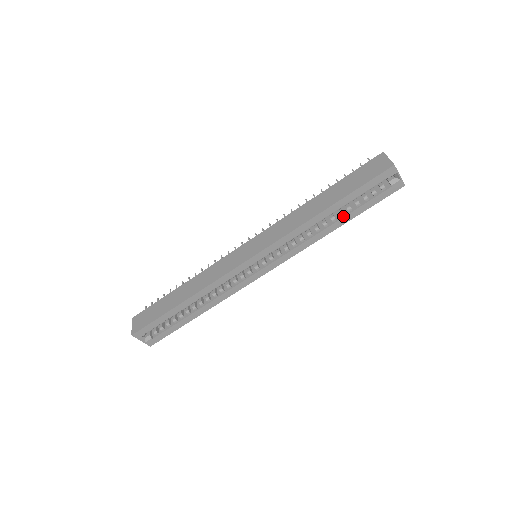
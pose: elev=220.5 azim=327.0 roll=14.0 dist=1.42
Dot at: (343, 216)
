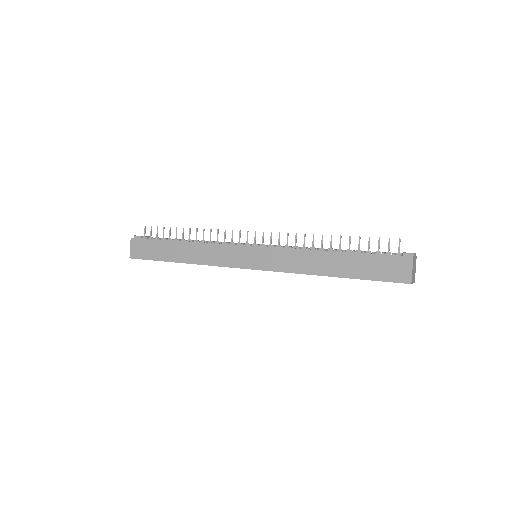
Dot at: occluded
